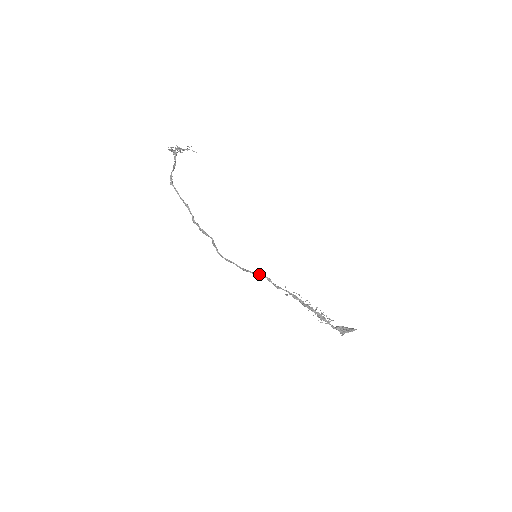
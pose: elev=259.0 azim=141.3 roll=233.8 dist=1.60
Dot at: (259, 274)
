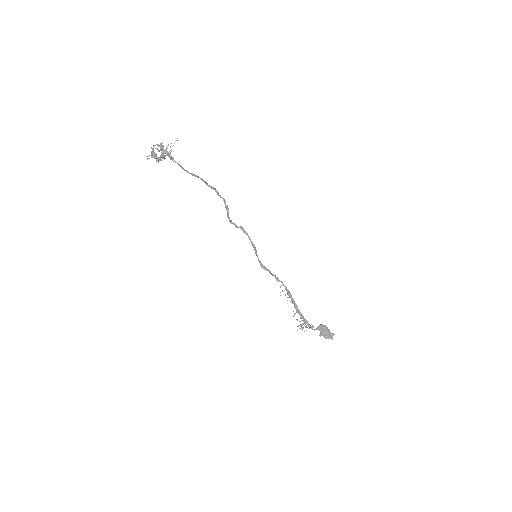
Dot at: (260, 265)
